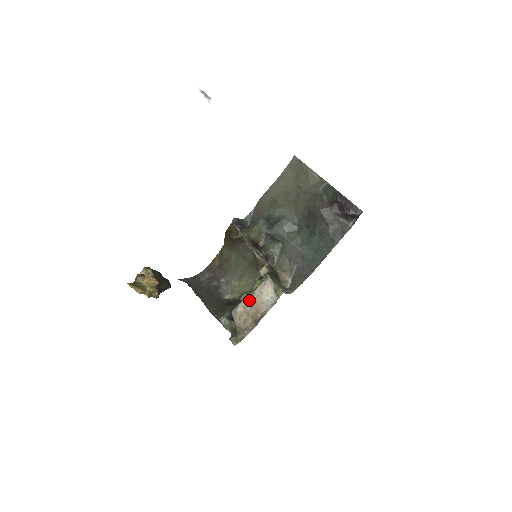
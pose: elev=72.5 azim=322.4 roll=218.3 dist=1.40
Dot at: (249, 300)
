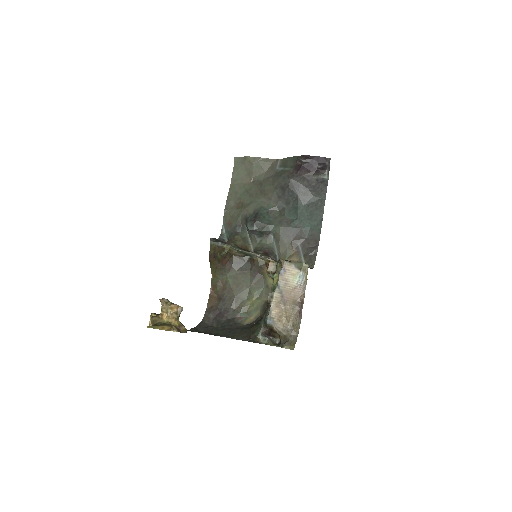
Dot at: (278, 296)
